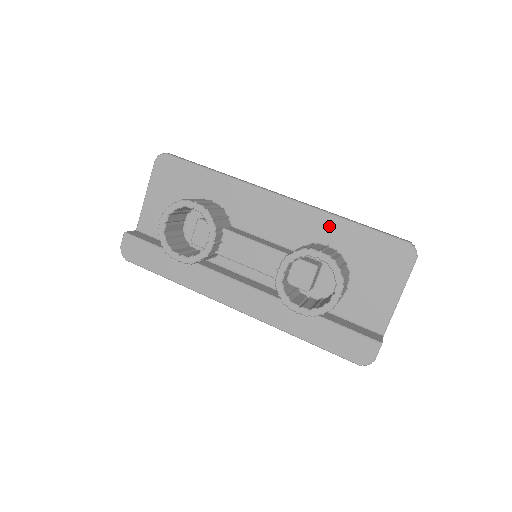
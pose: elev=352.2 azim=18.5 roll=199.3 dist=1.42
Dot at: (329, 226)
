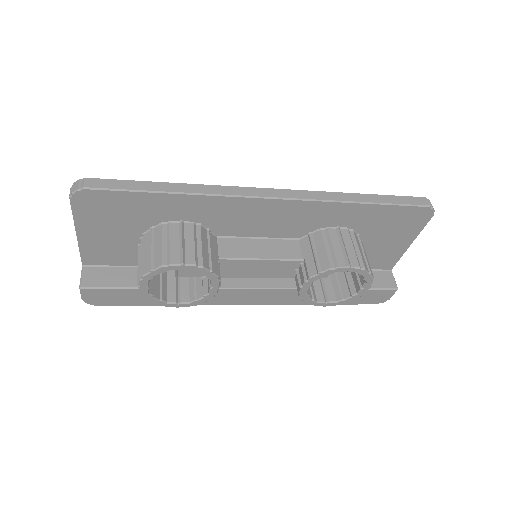
Dot at: (339, 212)
